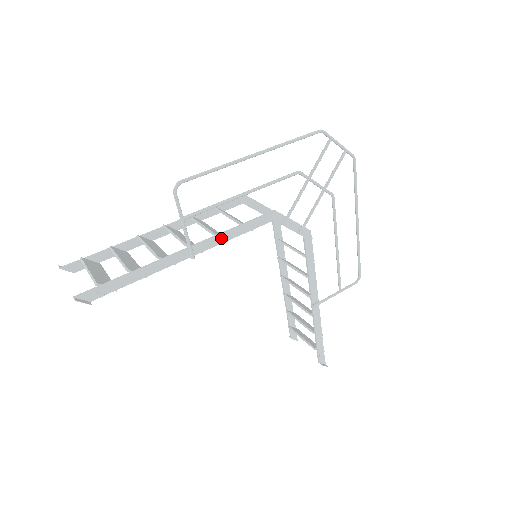
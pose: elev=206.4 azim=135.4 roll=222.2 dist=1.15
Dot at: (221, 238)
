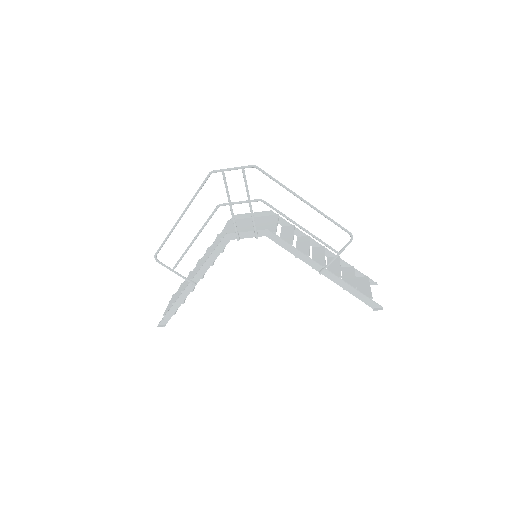
Dot at: (205, 267)
